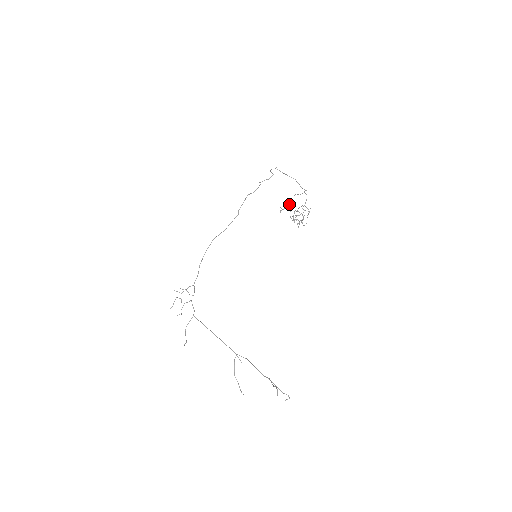
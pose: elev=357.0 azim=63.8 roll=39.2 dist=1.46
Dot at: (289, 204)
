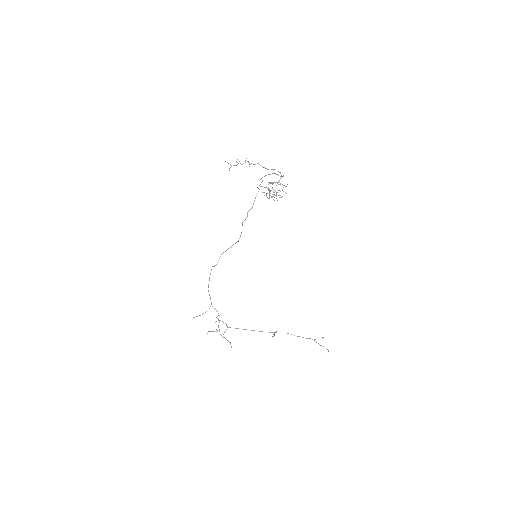
Dot at: occluded
